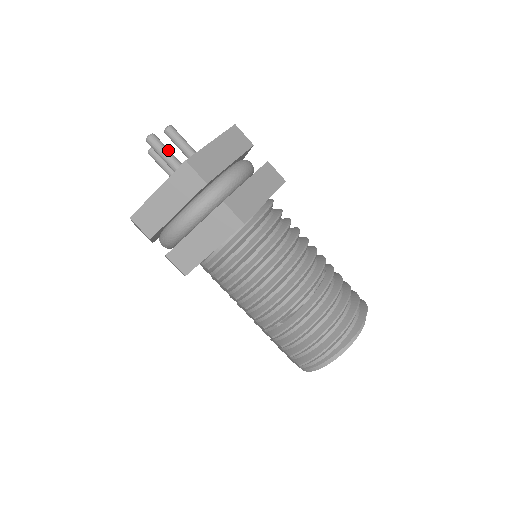
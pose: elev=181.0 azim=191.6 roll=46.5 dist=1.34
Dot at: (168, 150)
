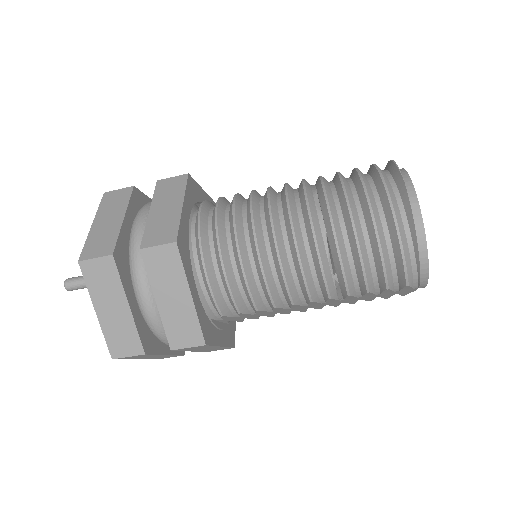
Dot at: occluded
